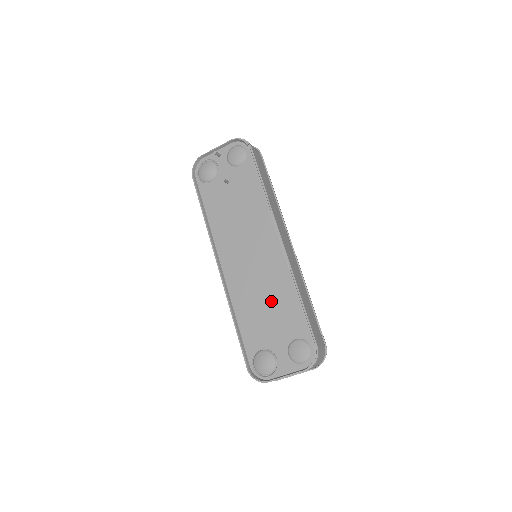
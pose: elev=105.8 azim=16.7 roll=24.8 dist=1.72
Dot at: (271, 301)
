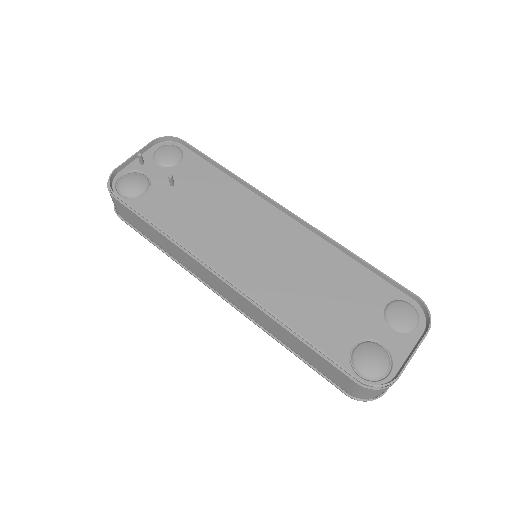
Dot at: (323, 281)
